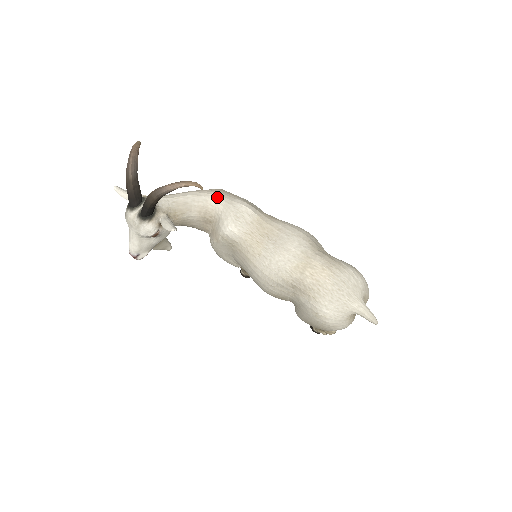
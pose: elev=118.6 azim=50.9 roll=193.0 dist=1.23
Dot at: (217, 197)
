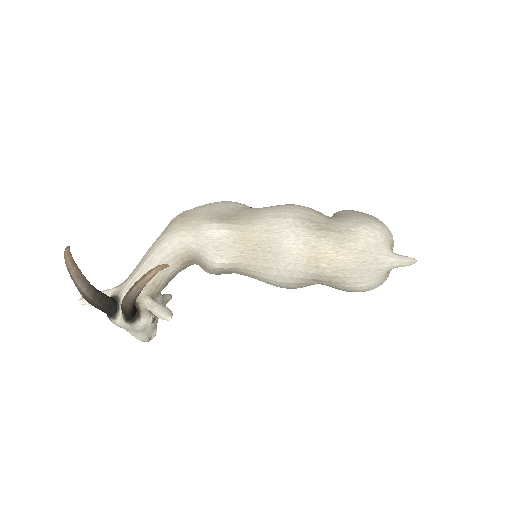
Dot at: (182, 237)
